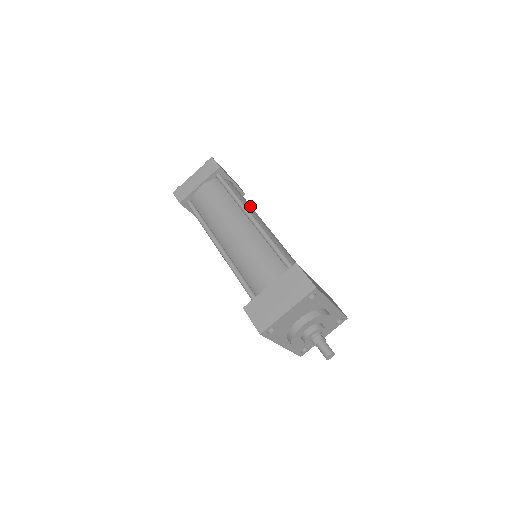
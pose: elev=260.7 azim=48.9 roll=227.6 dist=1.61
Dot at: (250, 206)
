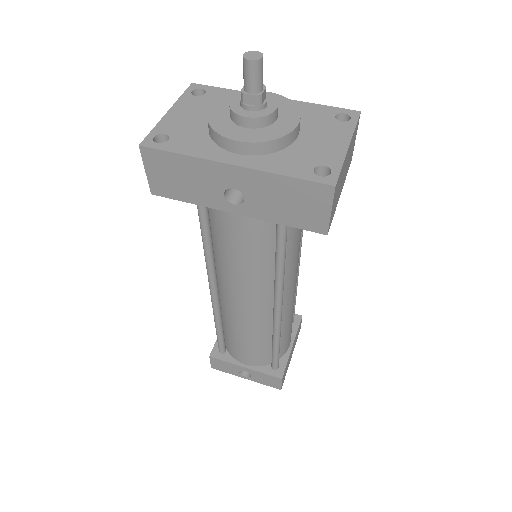
Dot at: occluded
